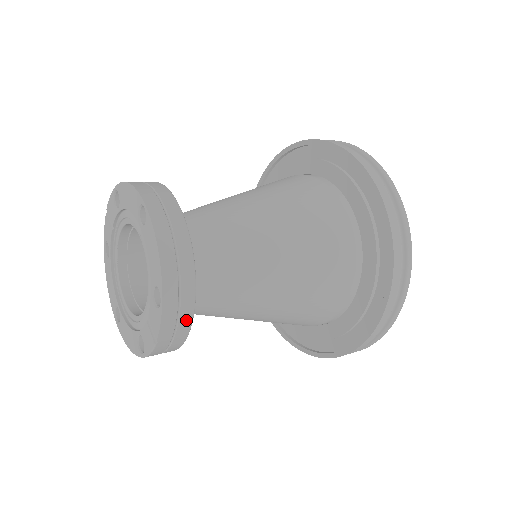
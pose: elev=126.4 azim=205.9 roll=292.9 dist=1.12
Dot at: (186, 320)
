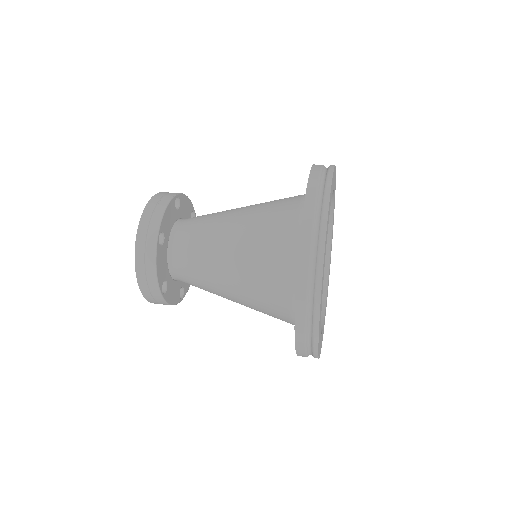
Dot at: (161, 301)
